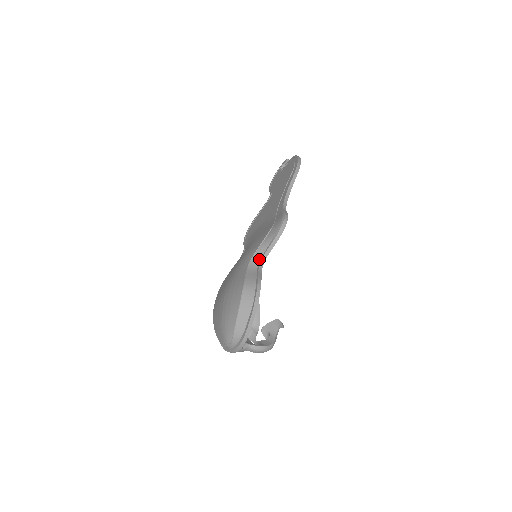
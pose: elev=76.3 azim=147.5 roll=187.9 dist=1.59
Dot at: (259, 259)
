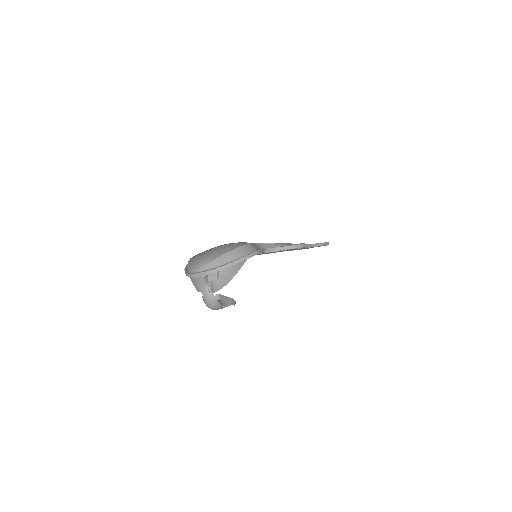
Dot at: (267, 248)
